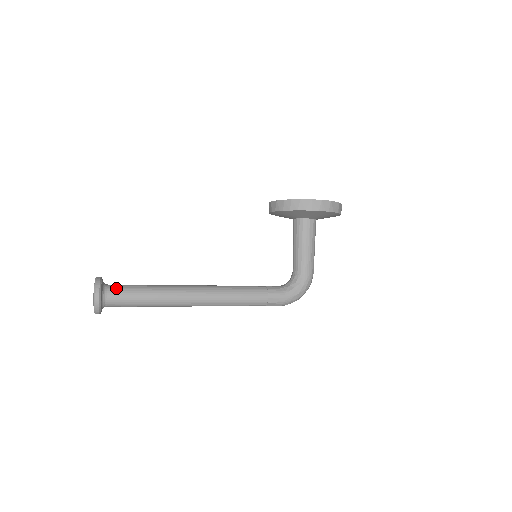
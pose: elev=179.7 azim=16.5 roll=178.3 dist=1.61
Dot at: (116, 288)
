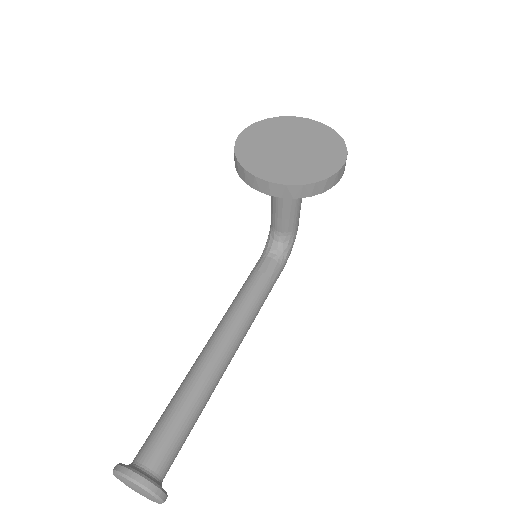
Dot at: (164, 460)
